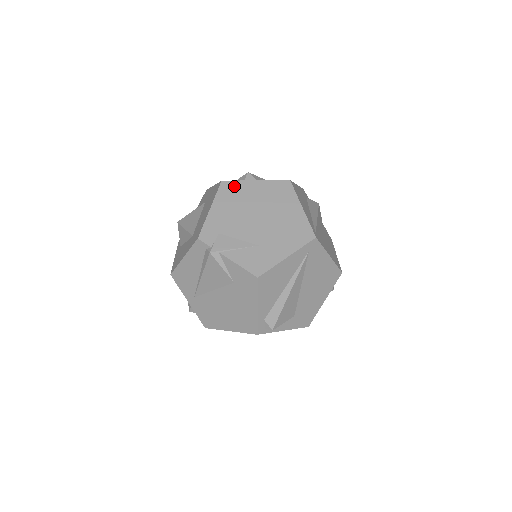
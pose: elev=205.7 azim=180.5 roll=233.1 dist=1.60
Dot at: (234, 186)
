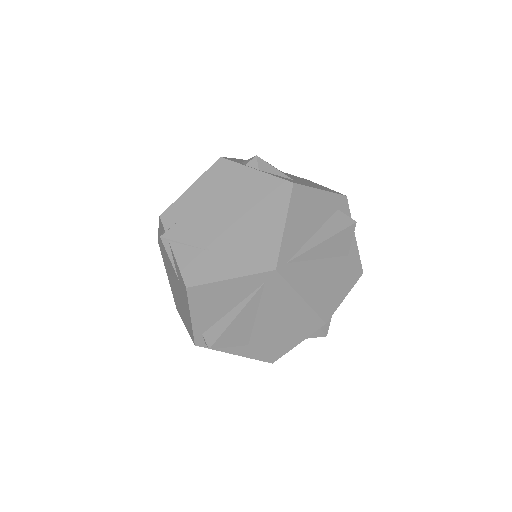
Dot at: (229, 168)
